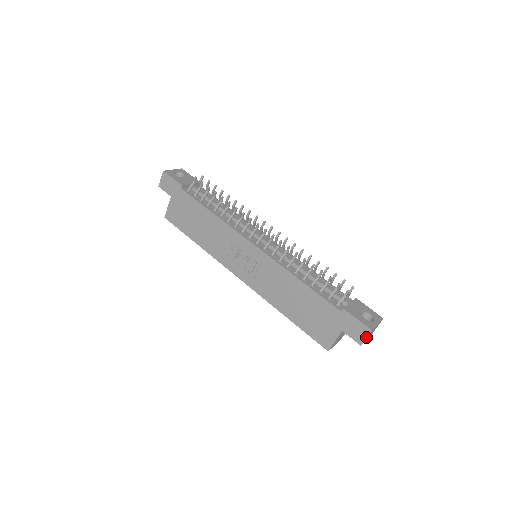
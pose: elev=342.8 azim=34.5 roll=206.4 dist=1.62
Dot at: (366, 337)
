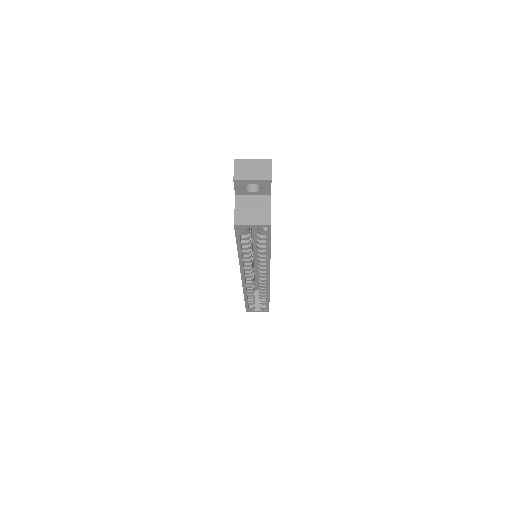
Dot at: (234, 169)
